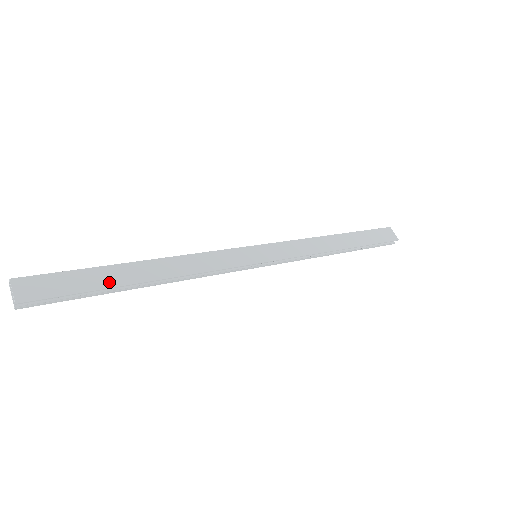
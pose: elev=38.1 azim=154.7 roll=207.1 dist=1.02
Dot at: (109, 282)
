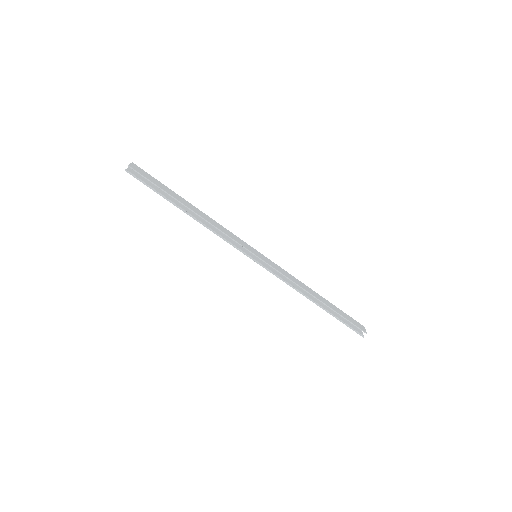
Dot at: (172, 194)
